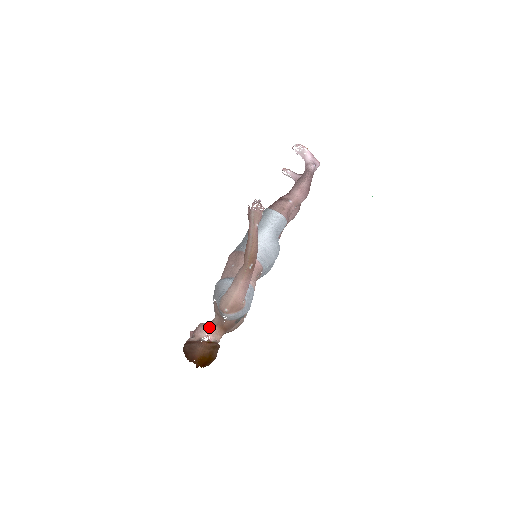
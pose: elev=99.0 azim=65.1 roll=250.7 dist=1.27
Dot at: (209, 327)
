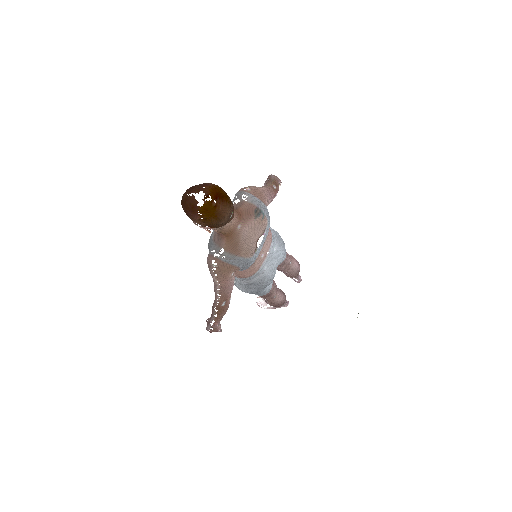
Dot at: occluded
